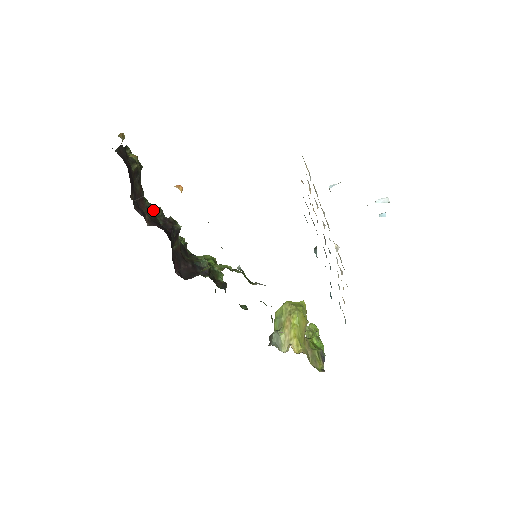
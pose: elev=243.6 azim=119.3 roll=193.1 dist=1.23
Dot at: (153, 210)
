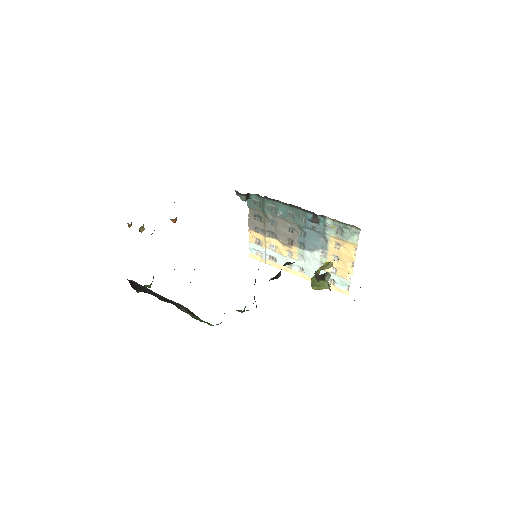
Dot at: occluded
